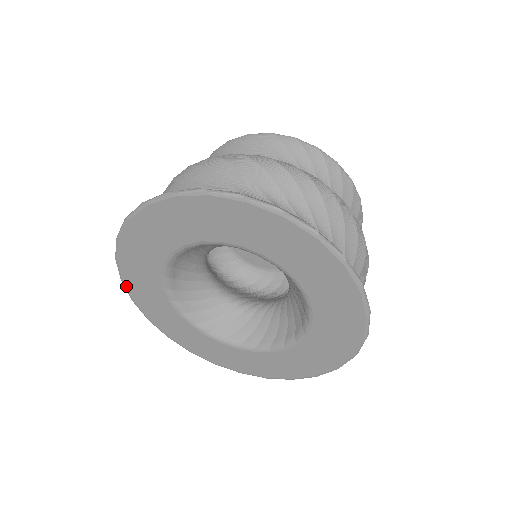
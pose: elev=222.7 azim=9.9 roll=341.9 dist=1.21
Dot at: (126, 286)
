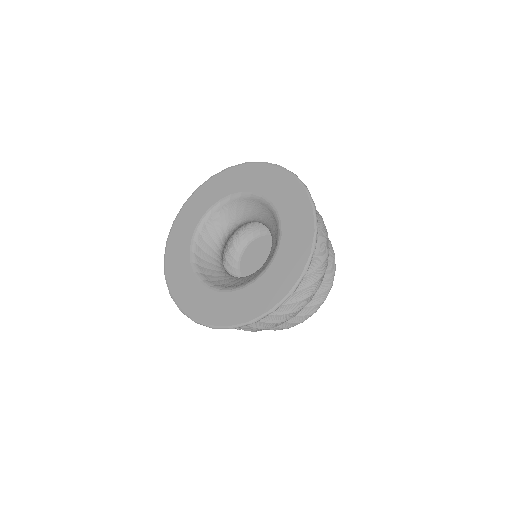
Dot at: (173, 226)
